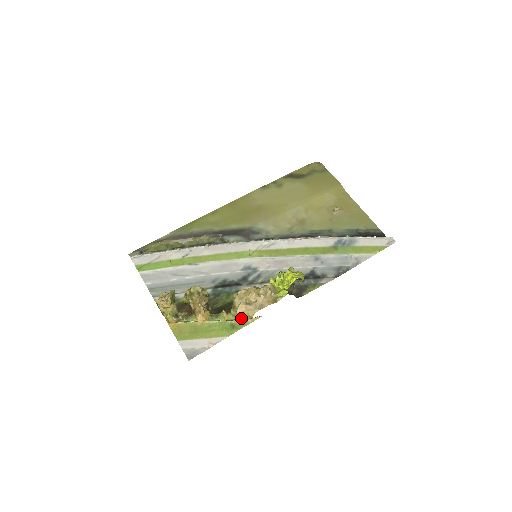
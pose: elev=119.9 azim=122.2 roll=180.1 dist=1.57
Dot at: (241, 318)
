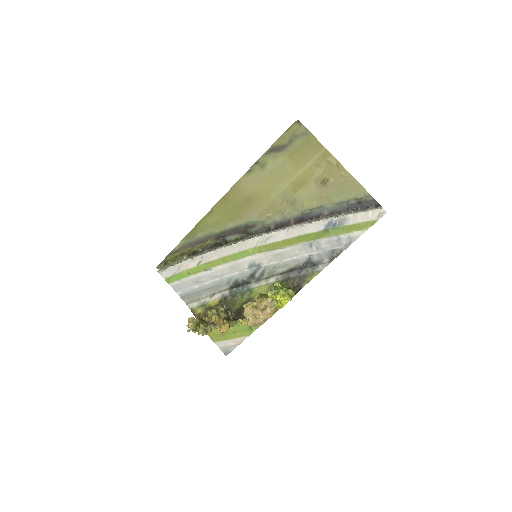
Dot at: occluded
